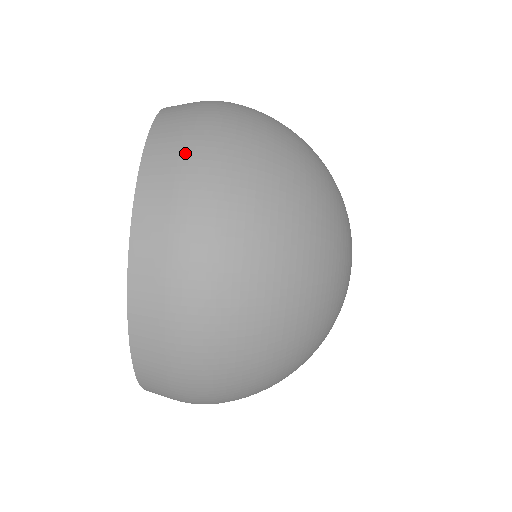
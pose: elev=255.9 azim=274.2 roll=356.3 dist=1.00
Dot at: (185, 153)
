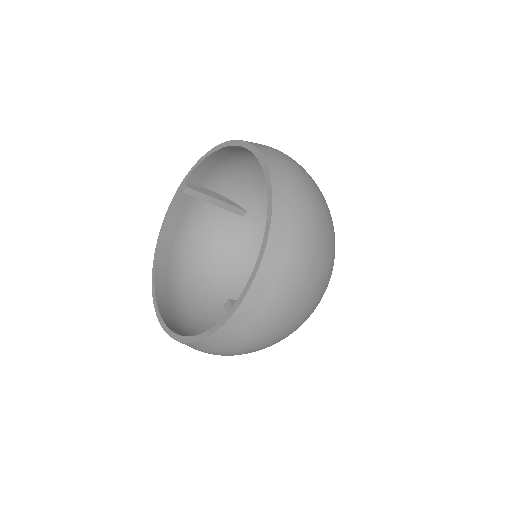
Dot at: (297, 233)
